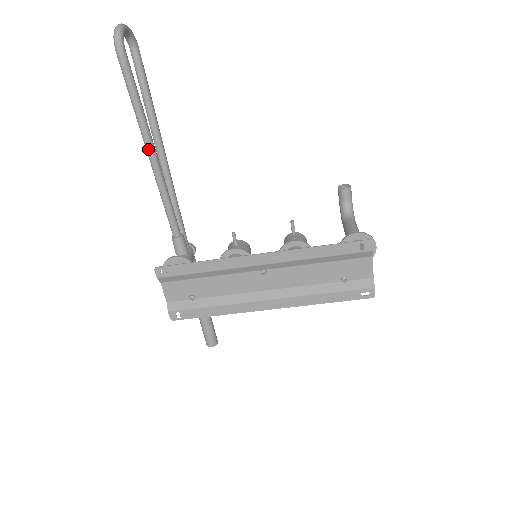
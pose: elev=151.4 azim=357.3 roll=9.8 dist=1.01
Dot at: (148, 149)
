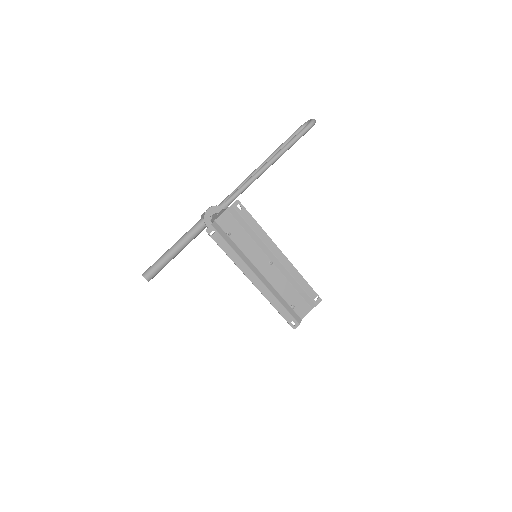
Dot at: (272, 161)
